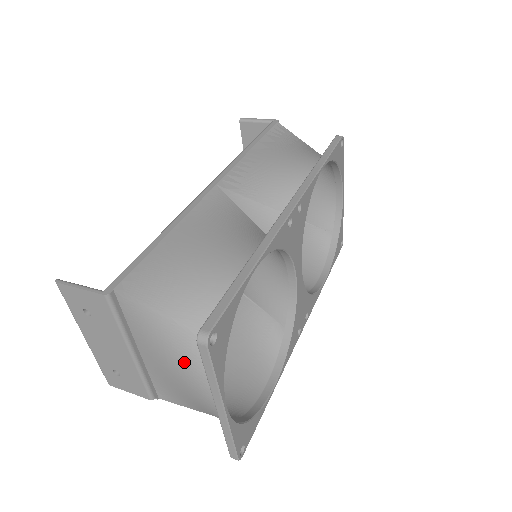
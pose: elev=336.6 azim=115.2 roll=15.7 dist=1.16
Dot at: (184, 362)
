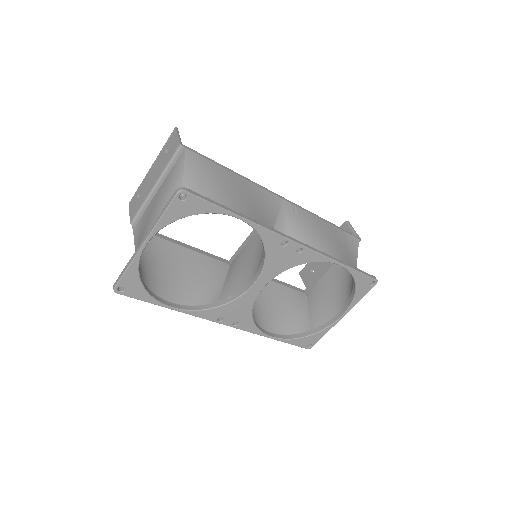
Dot at: (162, 206)
